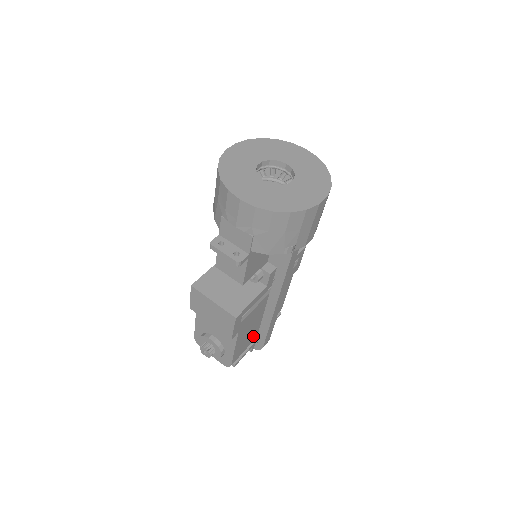
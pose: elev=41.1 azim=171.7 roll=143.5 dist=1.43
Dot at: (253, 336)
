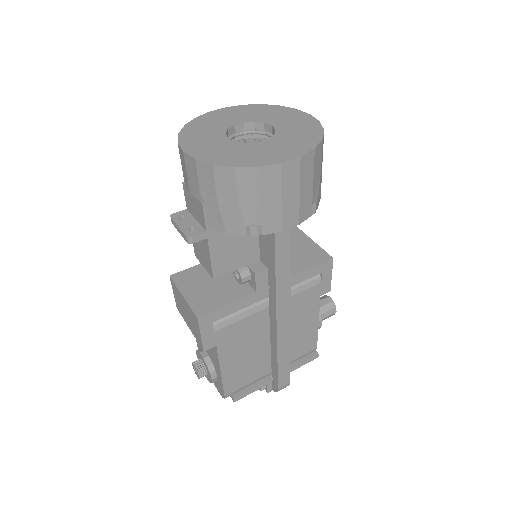
Dot at: (261, 367)
